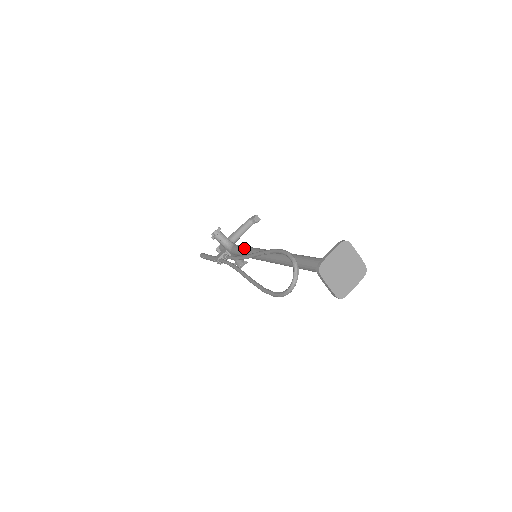
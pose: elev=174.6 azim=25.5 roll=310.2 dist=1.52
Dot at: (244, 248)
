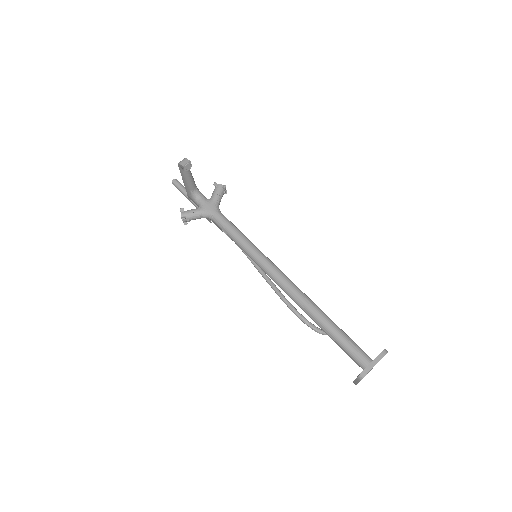
Dot at: occluded
